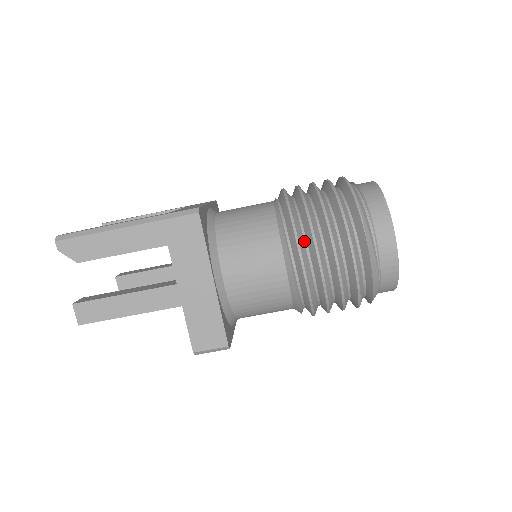
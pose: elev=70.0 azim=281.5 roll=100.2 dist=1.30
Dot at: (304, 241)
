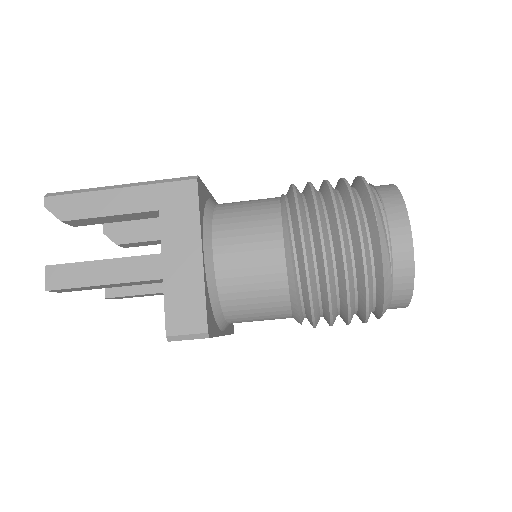
Dot at: (307, 223)
